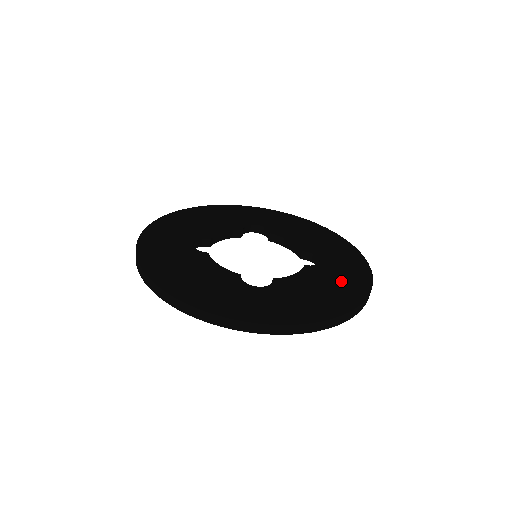
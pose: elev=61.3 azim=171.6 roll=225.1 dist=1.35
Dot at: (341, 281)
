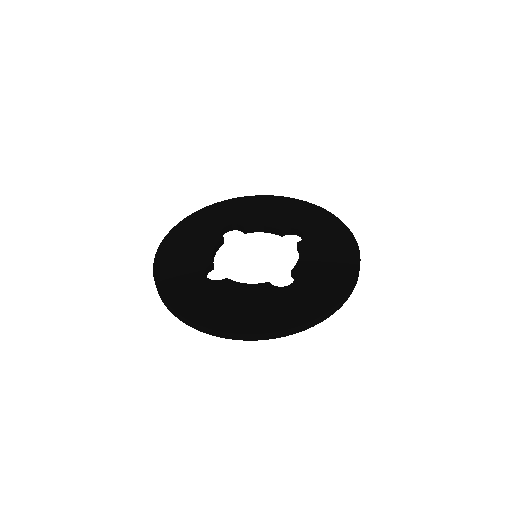
Dot at: (331, 241)
